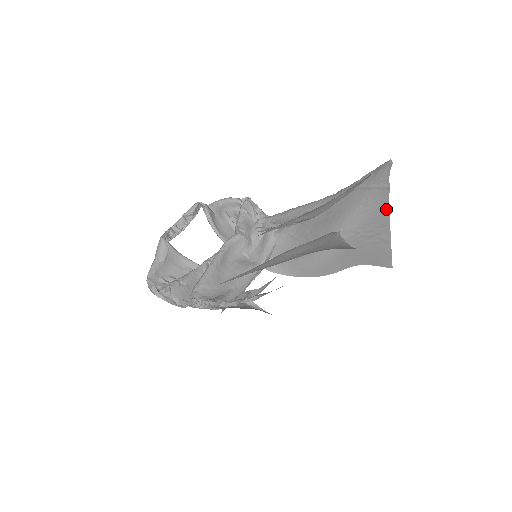
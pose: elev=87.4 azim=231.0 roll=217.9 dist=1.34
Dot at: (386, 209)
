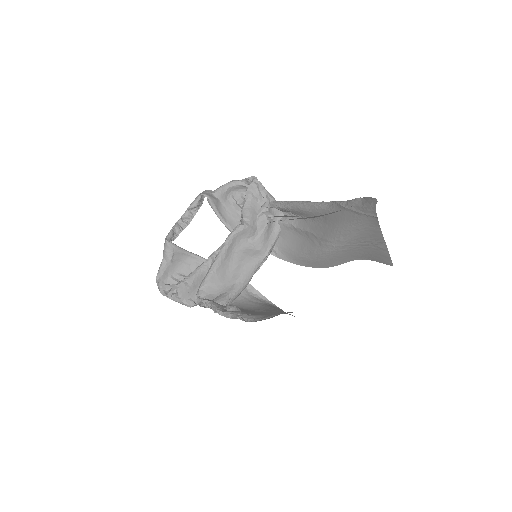
Dot at: (378, 230)
